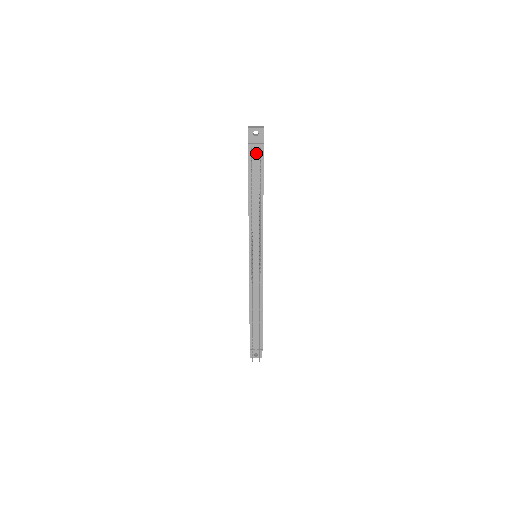
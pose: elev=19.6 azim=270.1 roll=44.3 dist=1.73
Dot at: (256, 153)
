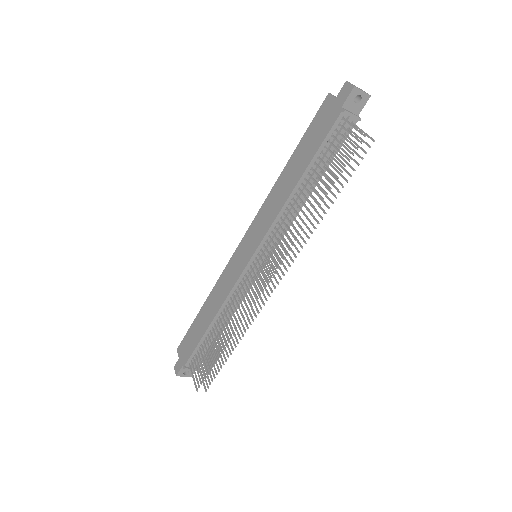
Dot at: (346, 127)
